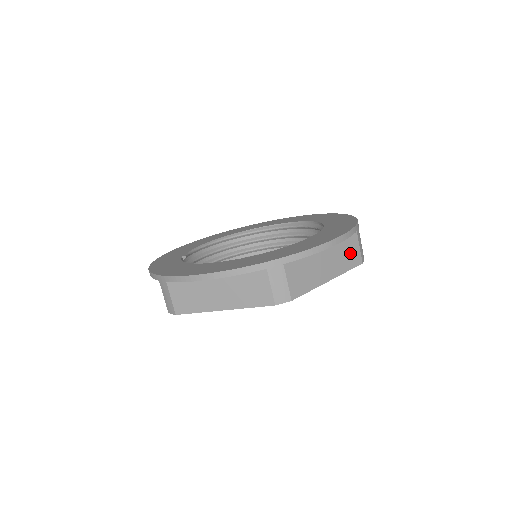
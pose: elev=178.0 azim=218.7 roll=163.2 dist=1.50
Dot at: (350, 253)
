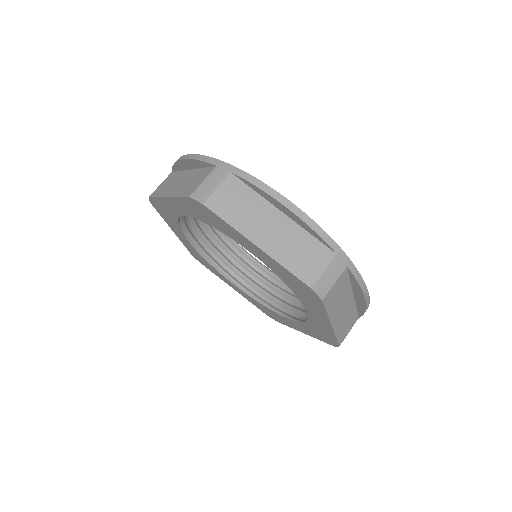
Dot at: (307, 259)
